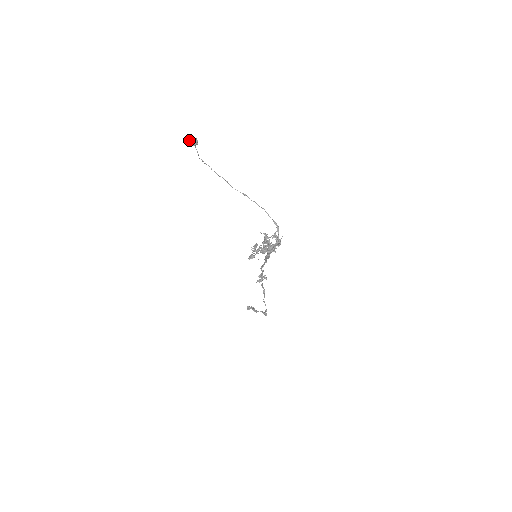
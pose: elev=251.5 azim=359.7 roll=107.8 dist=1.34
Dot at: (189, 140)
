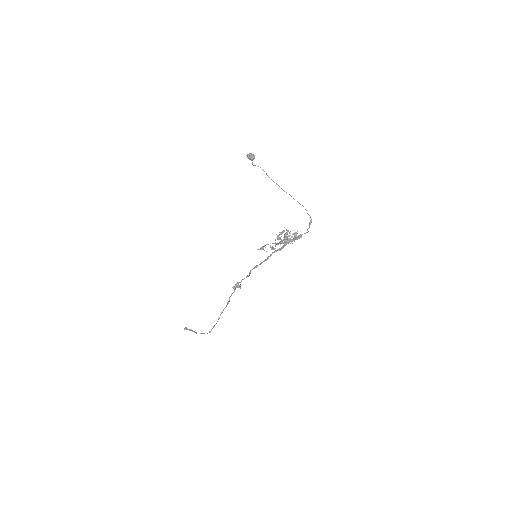
Dot at: (249, 154)
